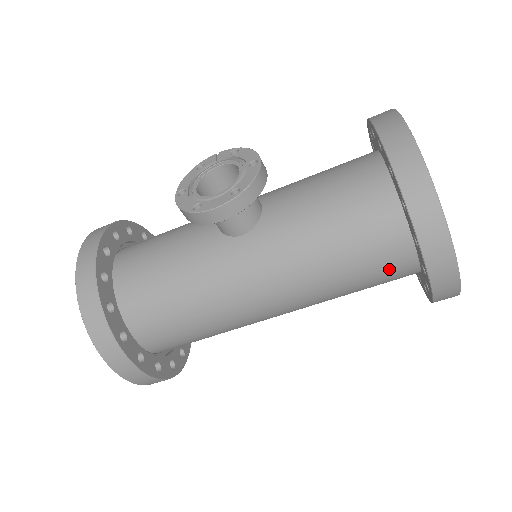
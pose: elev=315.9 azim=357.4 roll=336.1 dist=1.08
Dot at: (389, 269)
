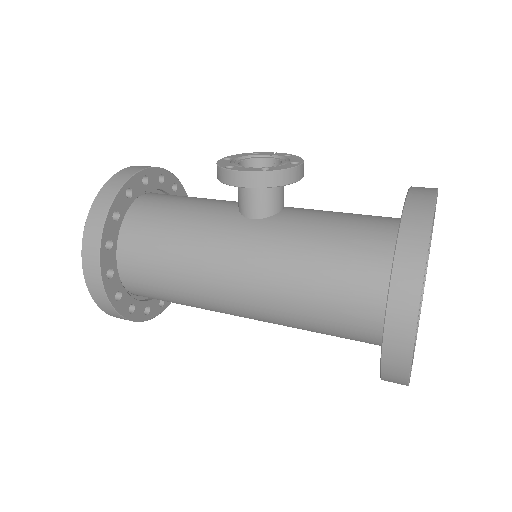
Dot at: (357, 315)
